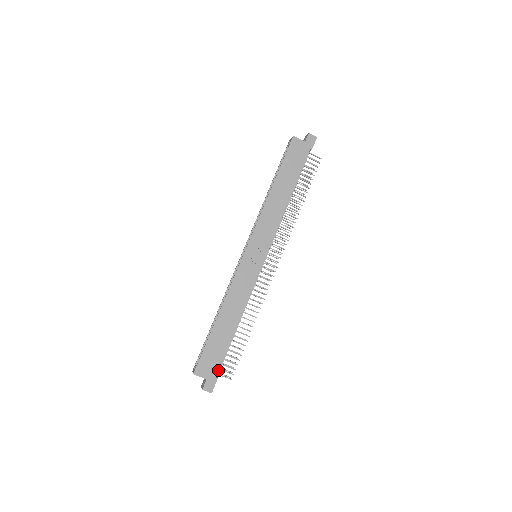
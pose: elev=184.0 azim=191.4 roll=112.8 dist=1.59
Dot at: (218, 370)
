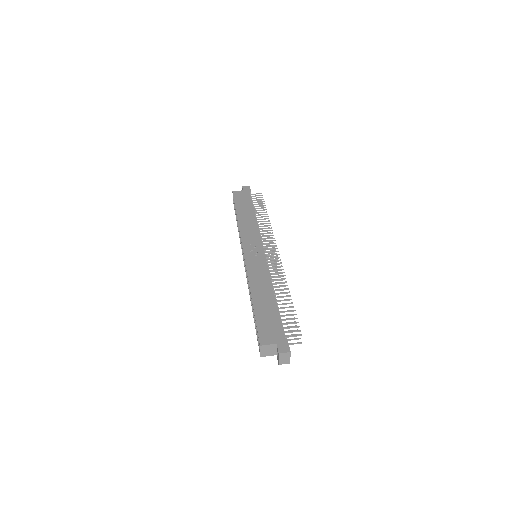
Dot at: (282, 332)
